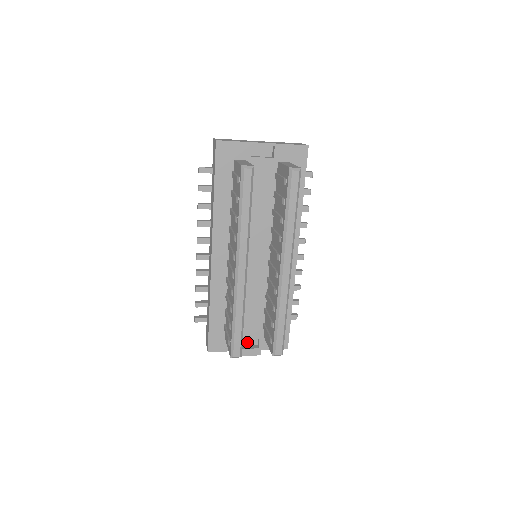
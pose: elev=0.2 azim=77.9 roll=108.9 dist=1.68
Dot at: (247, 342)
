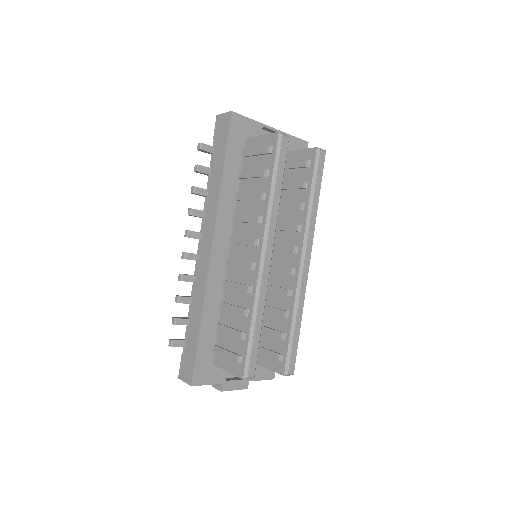
Dot at: occluded
